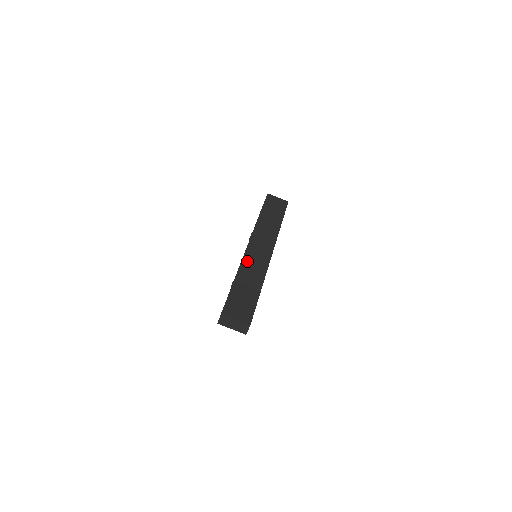
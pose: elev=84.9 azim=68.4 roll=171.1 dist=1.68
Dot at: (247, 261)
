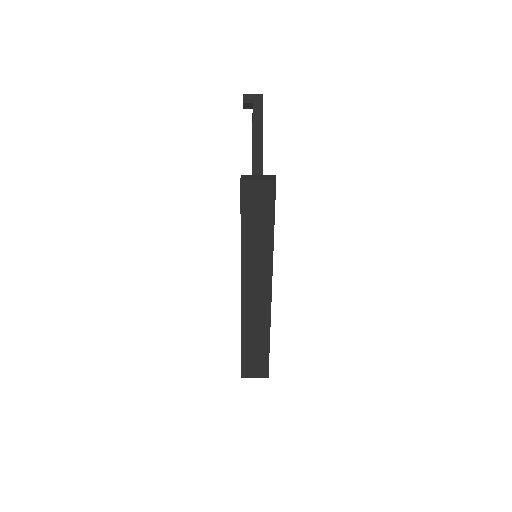
Dot at: (246, 316)
